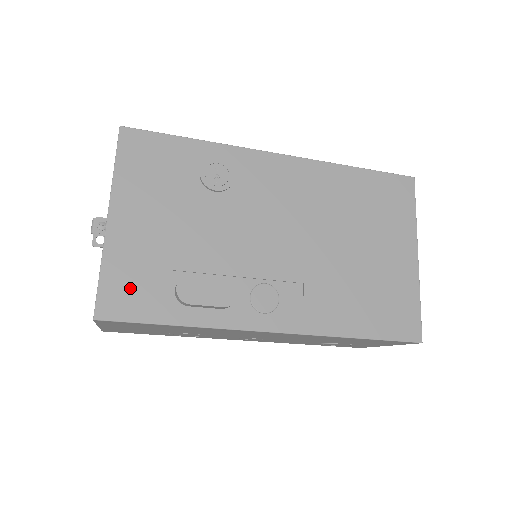
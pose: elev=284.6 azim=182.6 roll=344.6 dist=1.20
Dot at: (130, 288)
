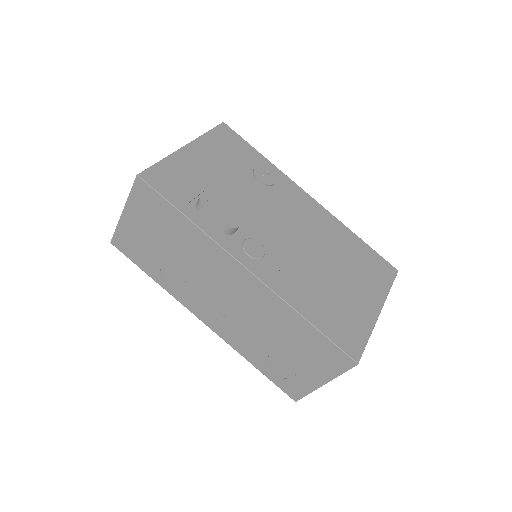
Dot at: (172, 179)
